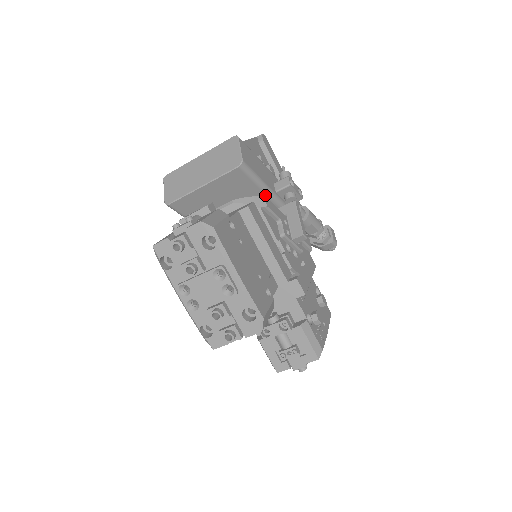
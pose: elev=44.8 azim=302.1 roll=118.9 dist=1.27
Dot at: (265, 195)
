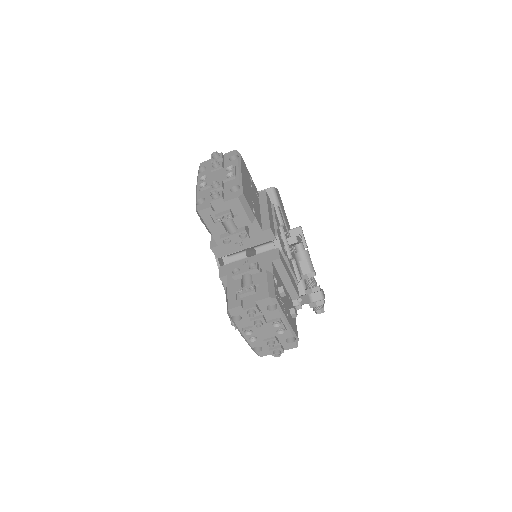
Dot at: occluded
